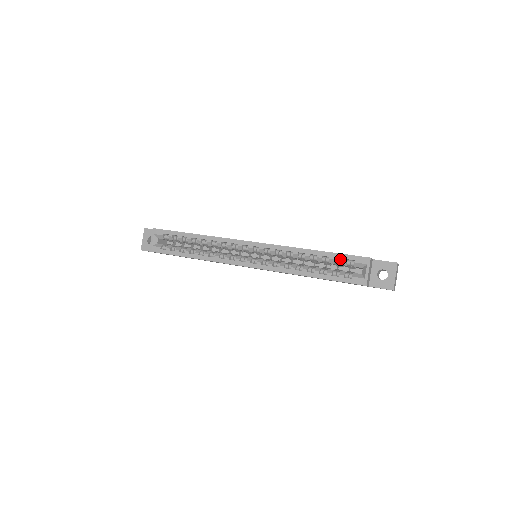
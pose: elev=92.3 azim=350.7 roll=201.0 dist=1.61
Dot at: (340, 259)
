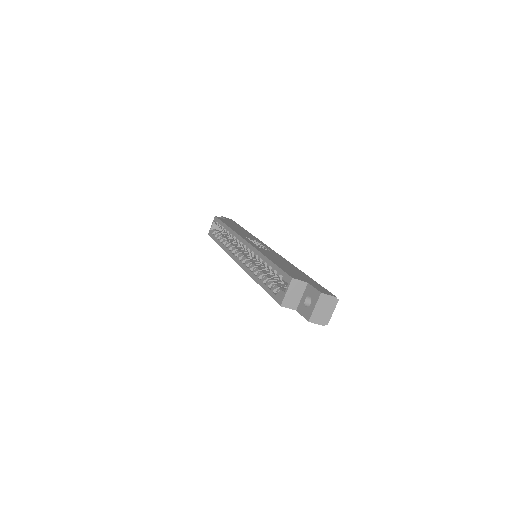
Dot at: occluded
